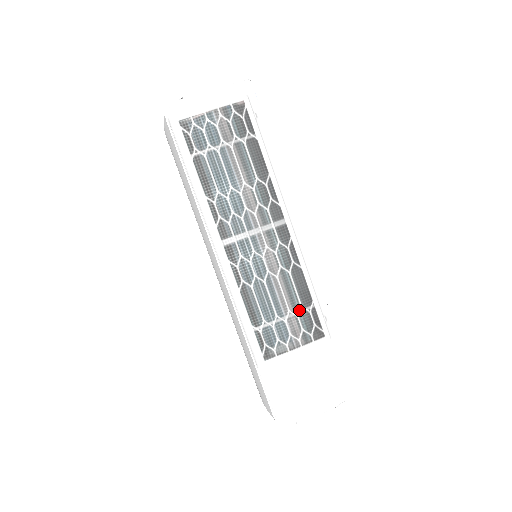
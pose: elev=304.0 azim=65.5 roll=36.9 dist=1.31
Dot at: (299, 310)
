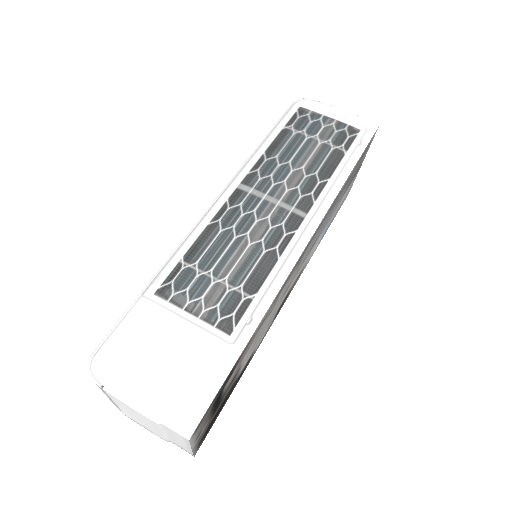
Dot at: (235, 286)
